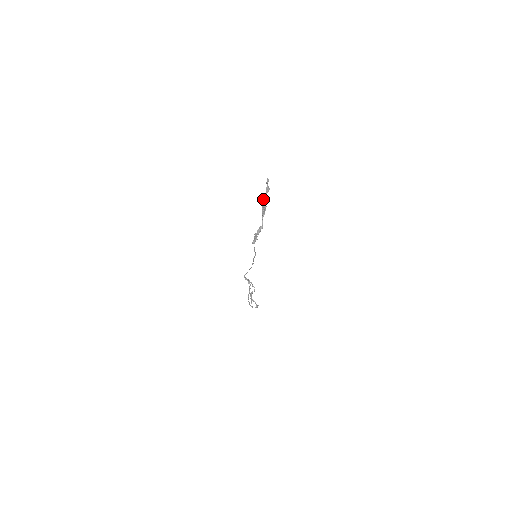
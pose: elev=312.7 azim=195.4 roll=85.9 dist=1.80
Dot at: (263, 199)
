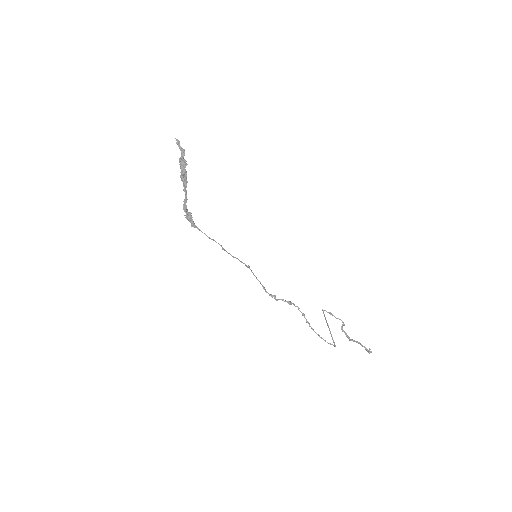
Dot at: (180, 165)
